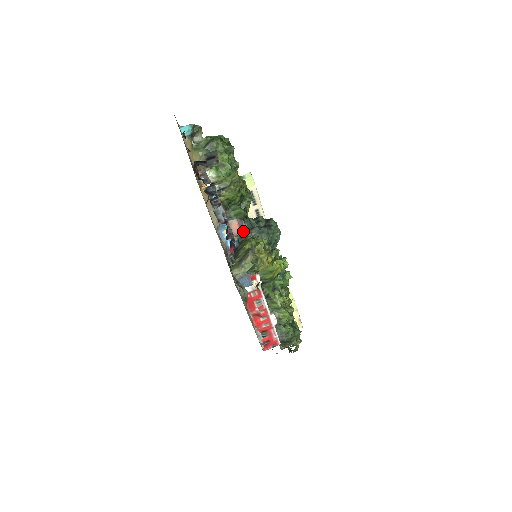
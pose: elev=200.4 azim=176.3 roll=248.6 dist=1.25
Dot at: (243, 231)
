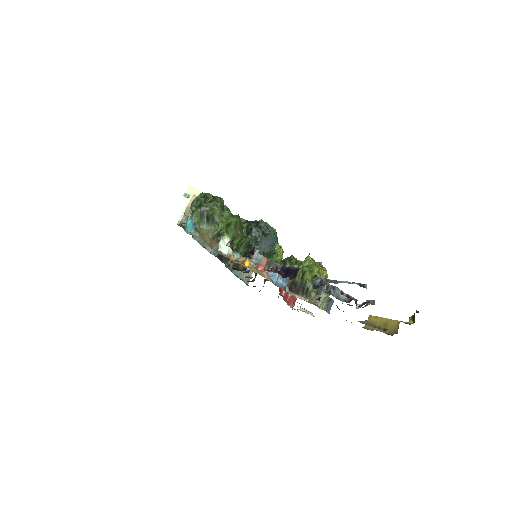
Dot at: occluded
